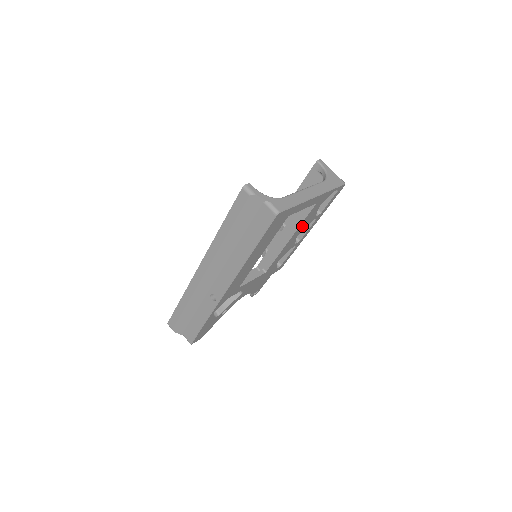
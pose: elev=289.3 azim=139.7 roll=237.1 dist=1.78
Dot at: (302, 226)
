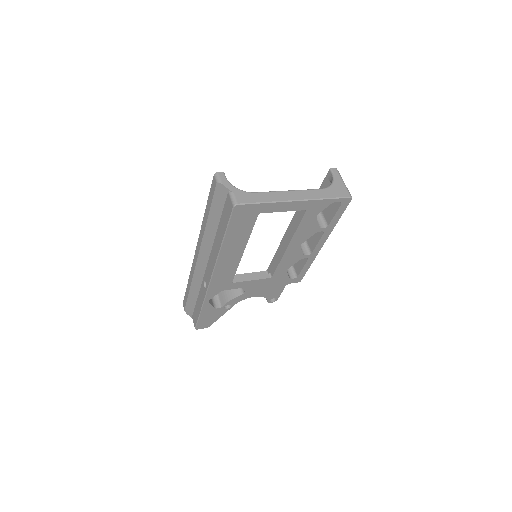
Dot at: (301, 234)
